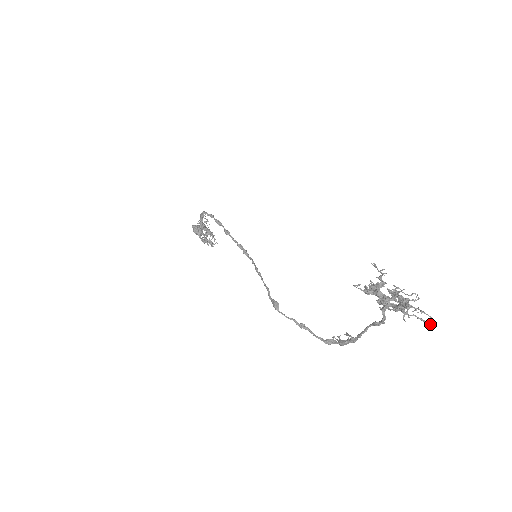
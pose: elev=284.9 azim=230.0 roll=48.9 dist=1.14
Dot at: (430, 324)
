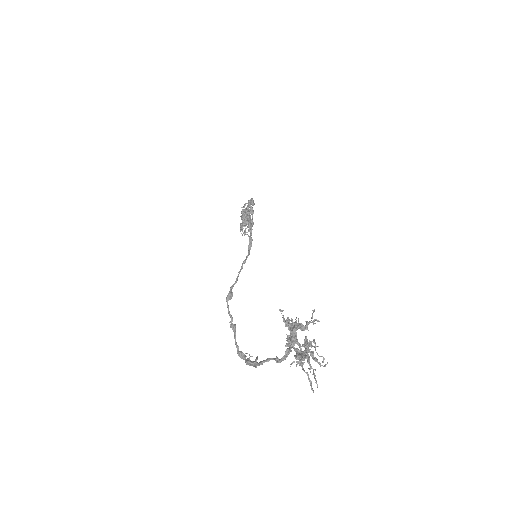
Dot at: (313, 391)
